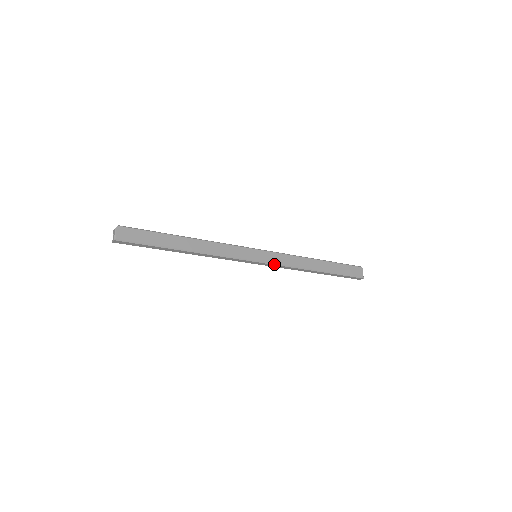
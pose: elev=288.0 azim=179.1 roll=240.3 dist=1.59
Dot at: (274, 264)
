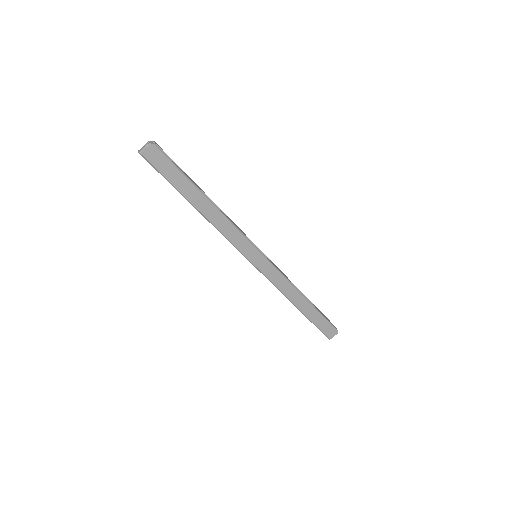
Dot at: (264, 274)
